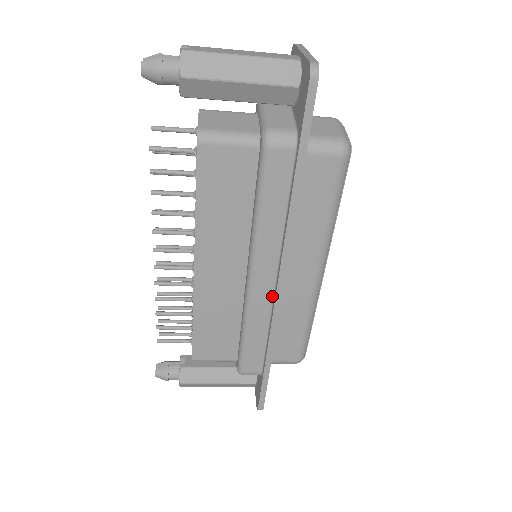
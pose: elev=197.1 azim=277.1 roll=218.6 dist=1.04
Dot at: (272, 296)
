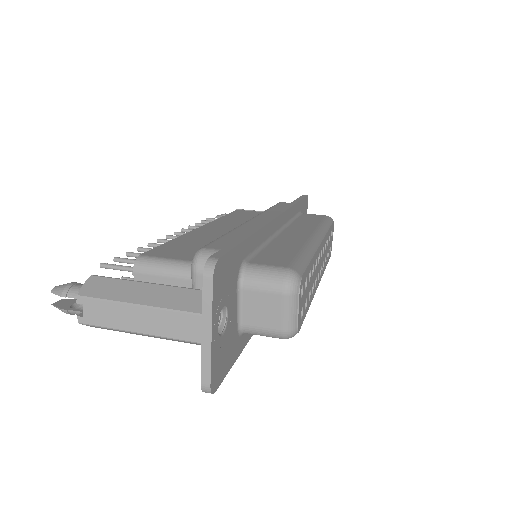
Dot at: occluded
